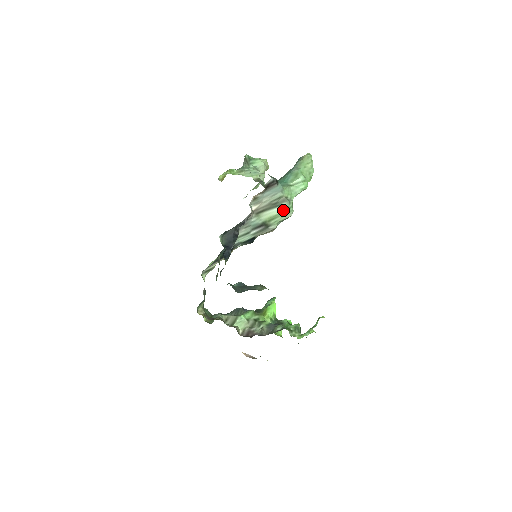
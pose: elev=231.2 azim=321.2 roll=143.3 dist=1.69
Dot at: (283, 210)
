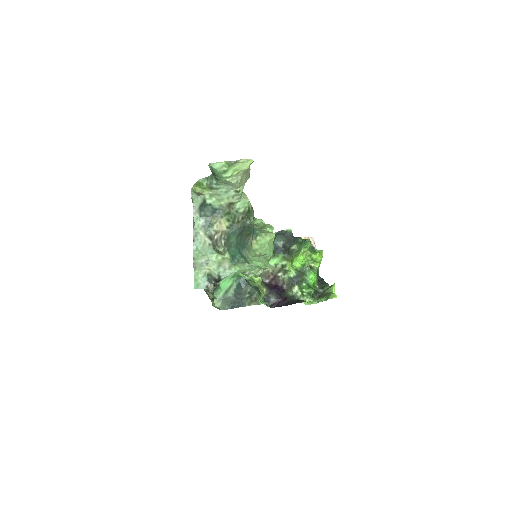
Dot at: occluded
